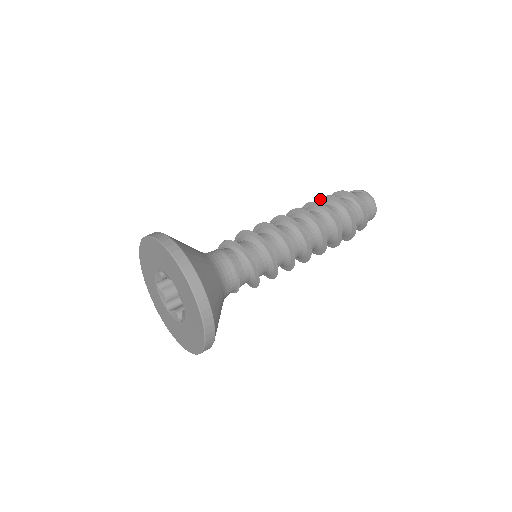
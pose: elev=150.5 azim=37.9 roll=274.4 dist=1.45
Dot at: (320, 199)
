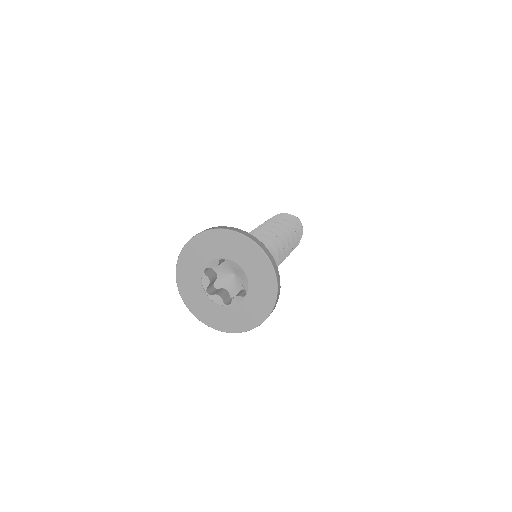
Dot at: (276, 217)
